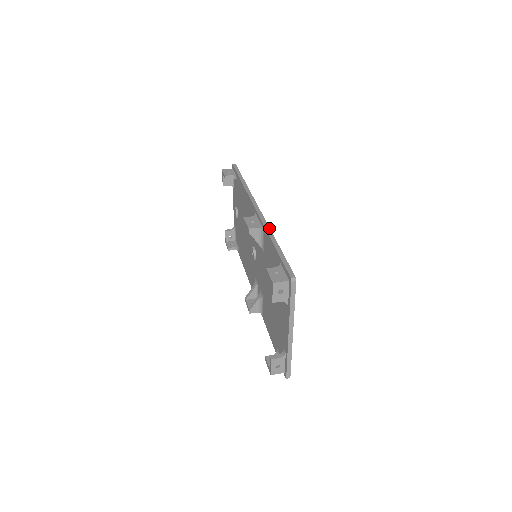
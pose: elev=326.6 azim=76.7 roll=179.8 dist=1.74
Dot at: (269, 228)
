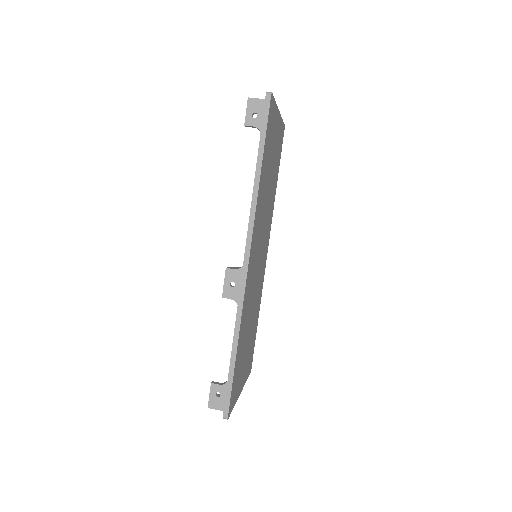
Dot at: (240, 318)
